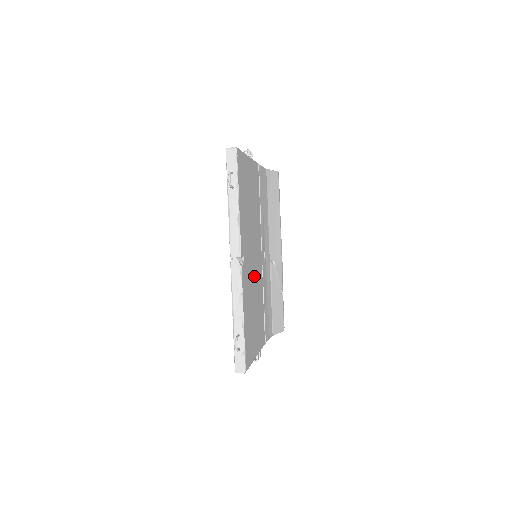
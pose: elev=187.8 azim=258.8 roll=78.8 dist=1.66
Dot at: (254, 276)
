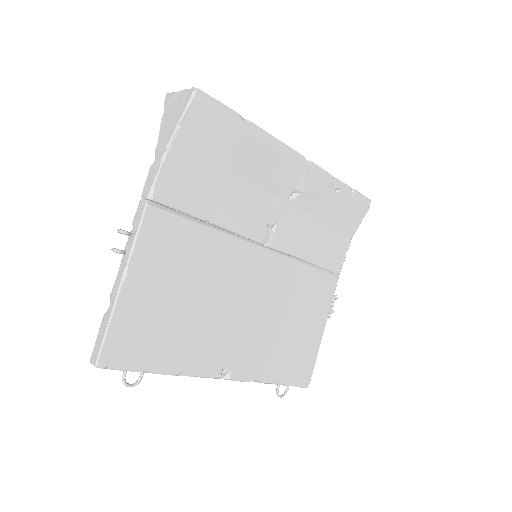
Dot at: (263, 310)
